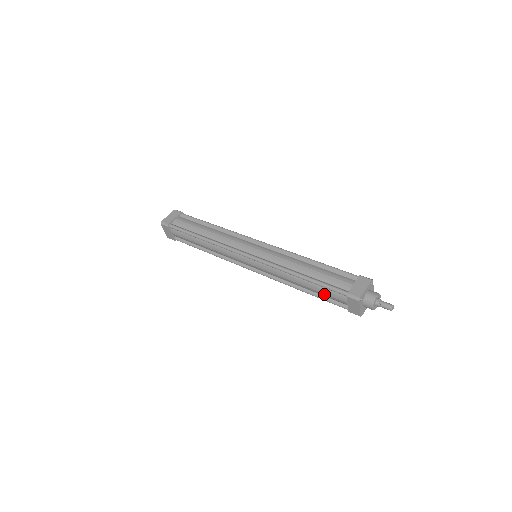
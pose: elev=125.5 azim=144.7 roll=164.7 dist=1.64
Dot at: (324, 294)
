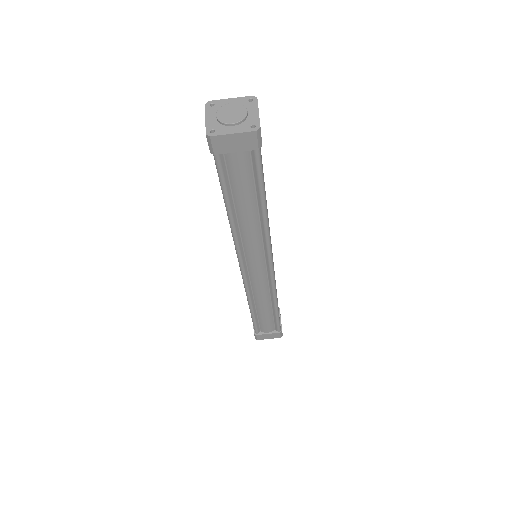
Dot at: occluded
